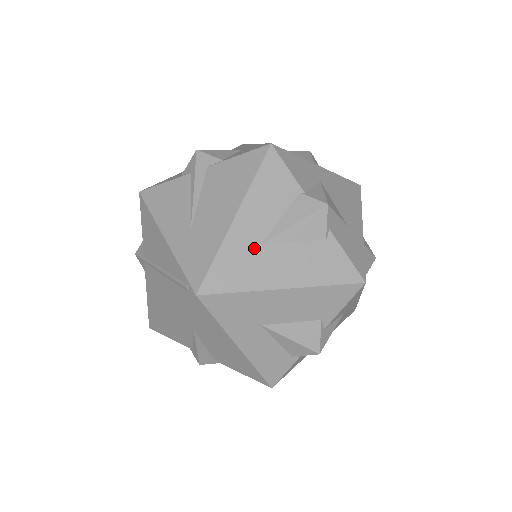
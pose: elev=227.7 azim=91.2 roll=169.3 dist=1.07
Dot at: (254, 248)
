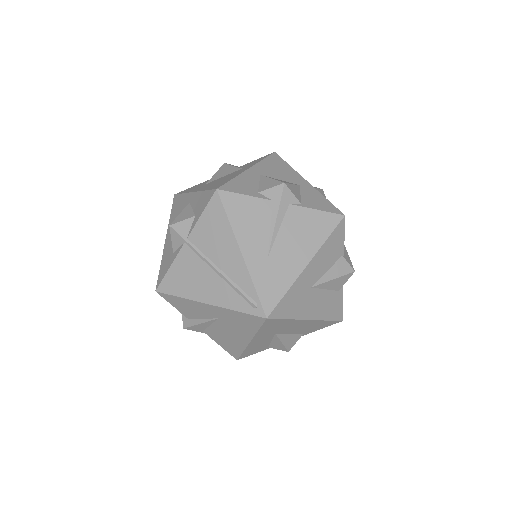
Dot at: (307, 290)
